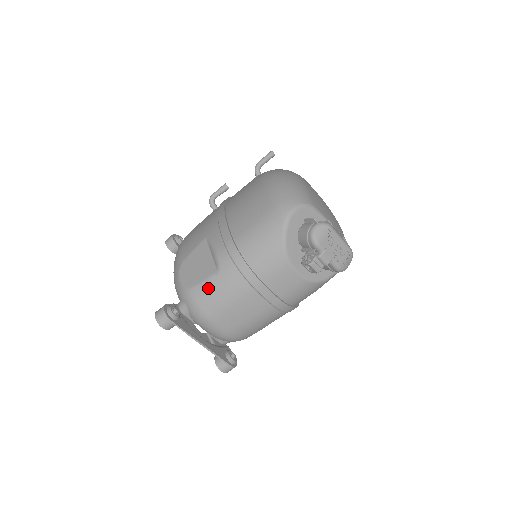
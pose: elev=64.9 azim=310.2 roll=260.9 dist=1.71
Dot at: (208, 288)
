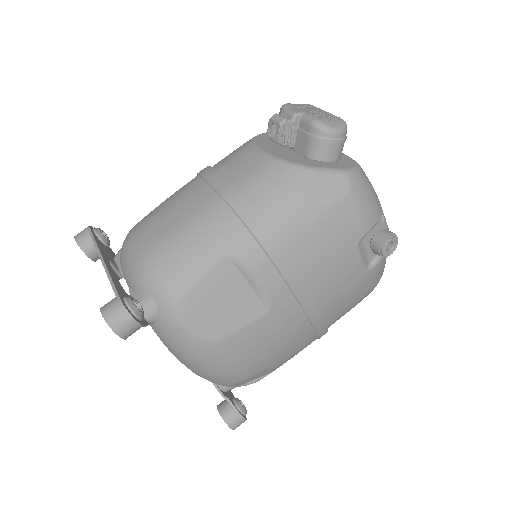
Dot at: occluded
